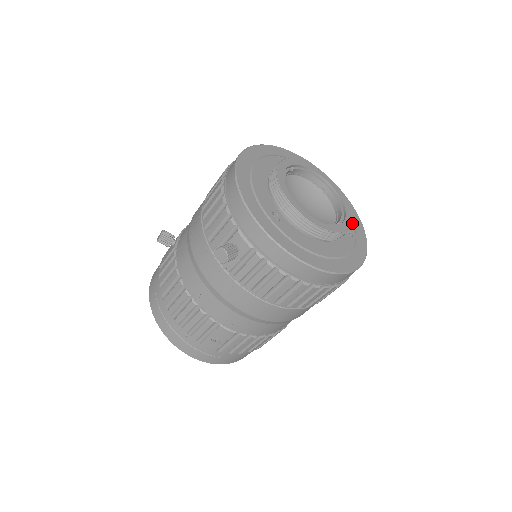
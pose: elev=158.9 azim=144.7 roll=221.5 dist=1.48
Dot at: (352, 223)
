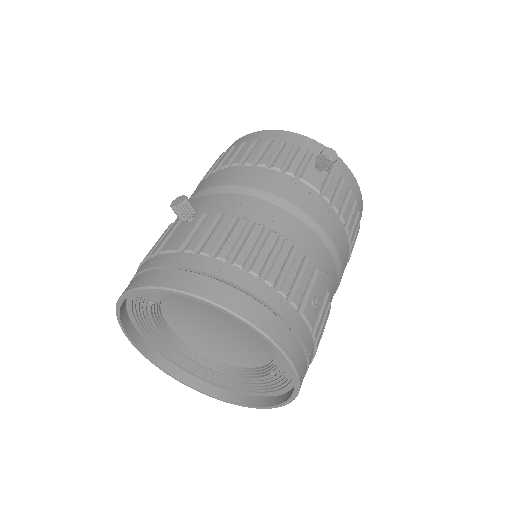
Dot at: occluded
